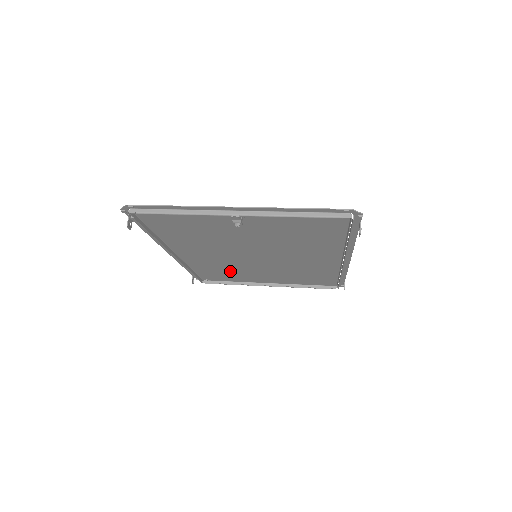
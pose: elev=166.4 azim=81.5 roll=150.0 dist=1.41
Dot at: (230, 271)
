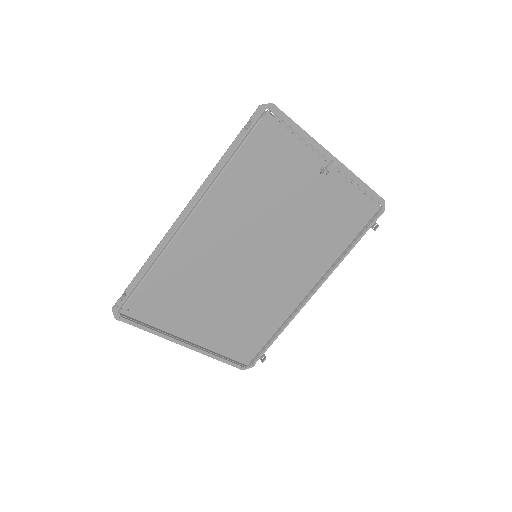
Dot at: (187, 290)
